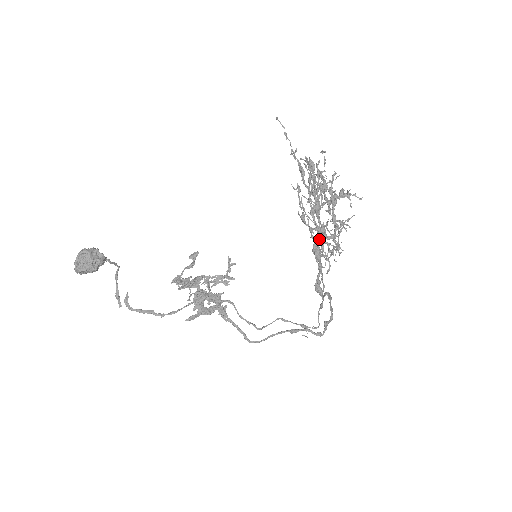
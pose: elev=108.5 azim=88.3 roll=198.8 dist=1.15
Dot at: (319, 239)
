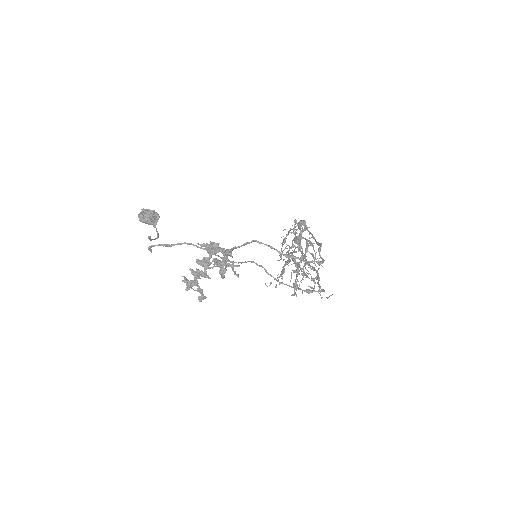
Dot at: (296, 233)
